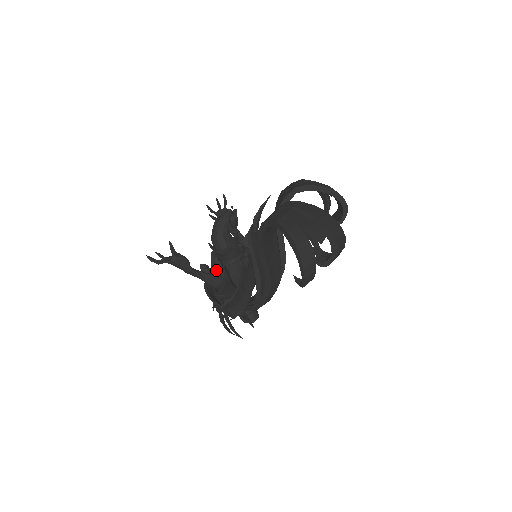
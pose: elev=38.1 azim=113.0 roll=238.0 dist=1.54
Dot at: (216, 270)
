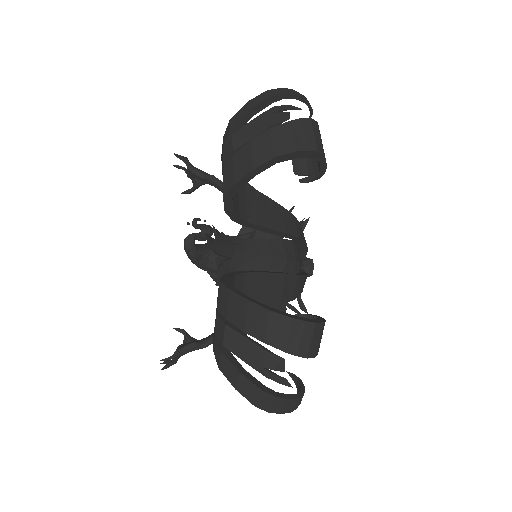
Dot at: occluded
